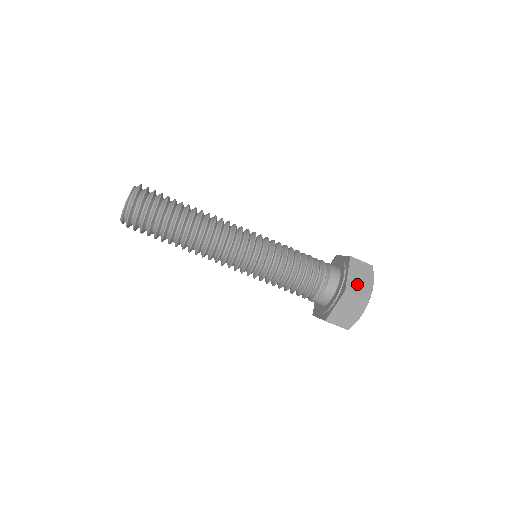
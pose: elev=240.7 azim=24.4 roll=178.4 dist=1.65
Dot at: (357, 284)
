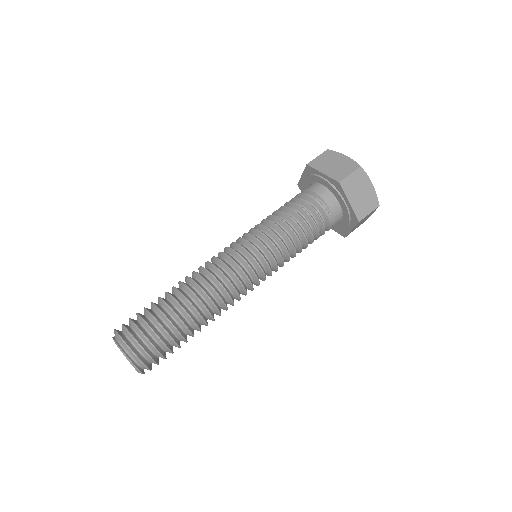
Dot at: (338, 170)
